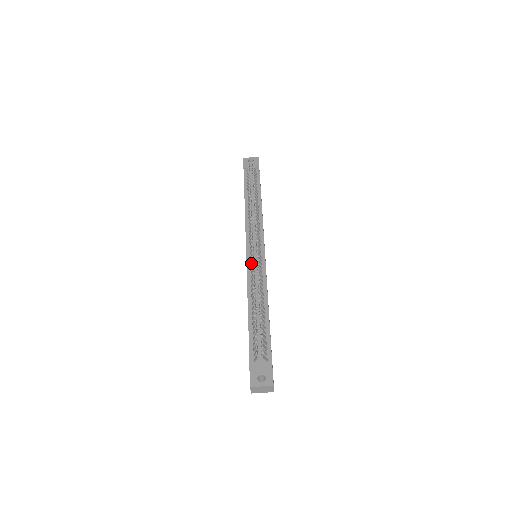
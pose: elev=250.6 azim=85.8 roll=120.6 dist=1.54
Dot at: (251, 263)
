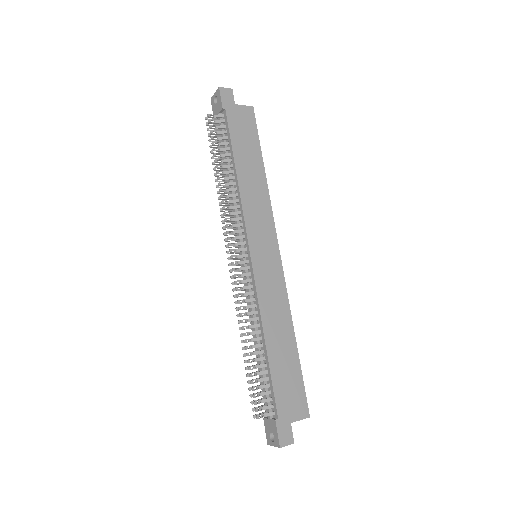
Dot at: (243, 283)
